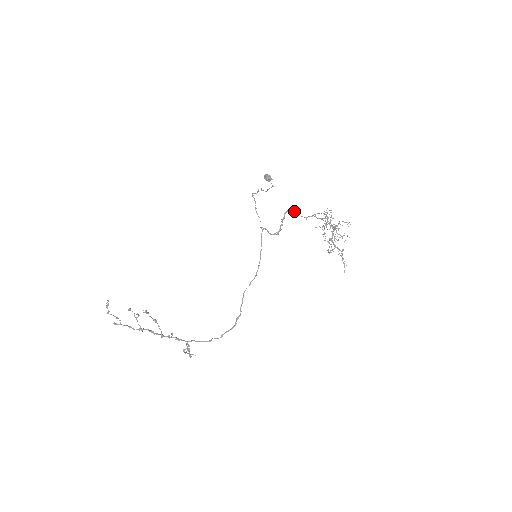
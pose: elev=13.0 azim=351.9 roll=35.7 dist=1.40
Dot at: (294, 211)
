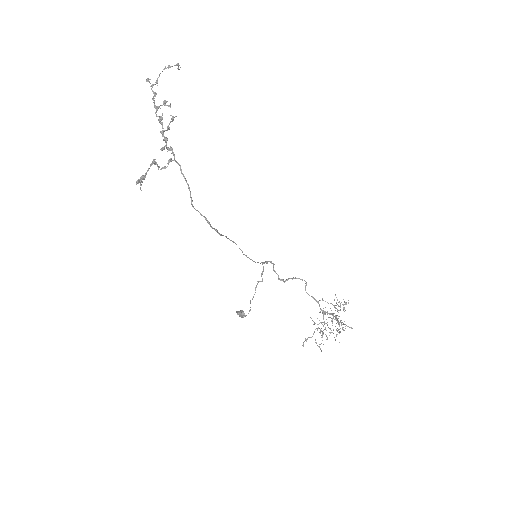
Dot at: (306, 282)
